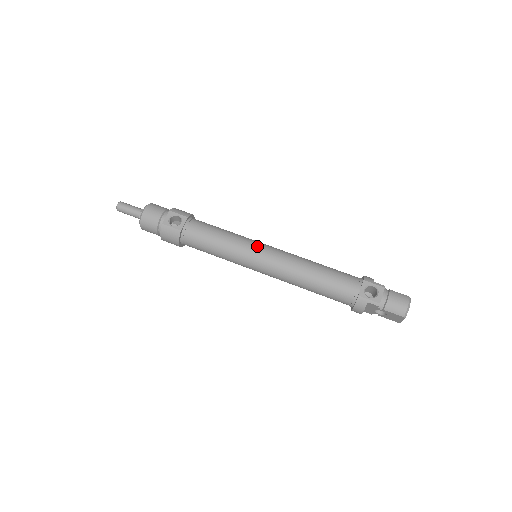
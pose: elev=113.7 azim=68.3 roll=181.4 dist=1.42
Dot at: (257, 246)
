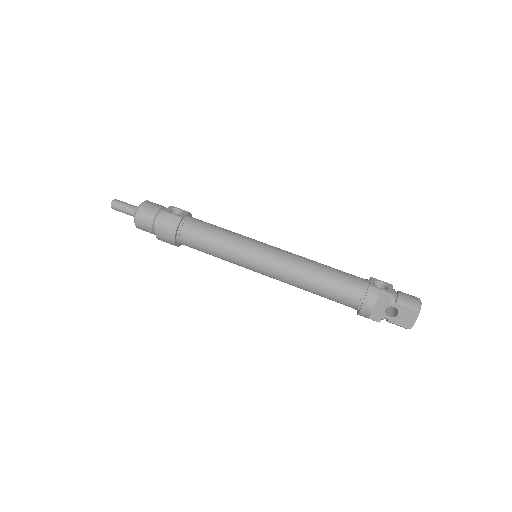
Dot at: occluded
